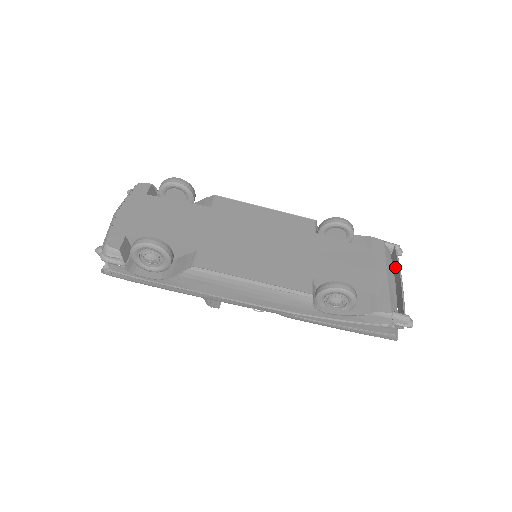
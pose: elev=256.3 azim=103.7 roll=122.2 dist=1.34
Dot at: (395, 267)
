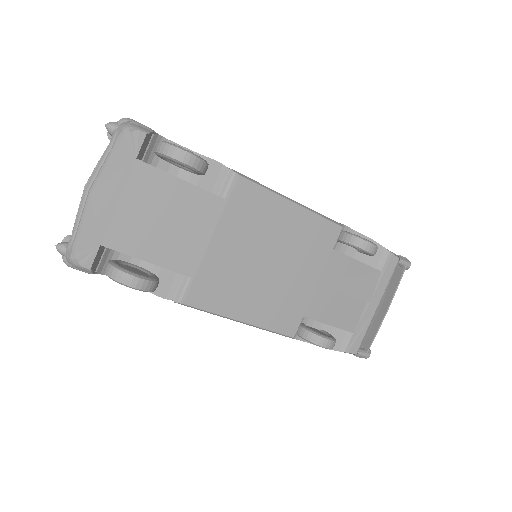
Dot at: (391, 289)
